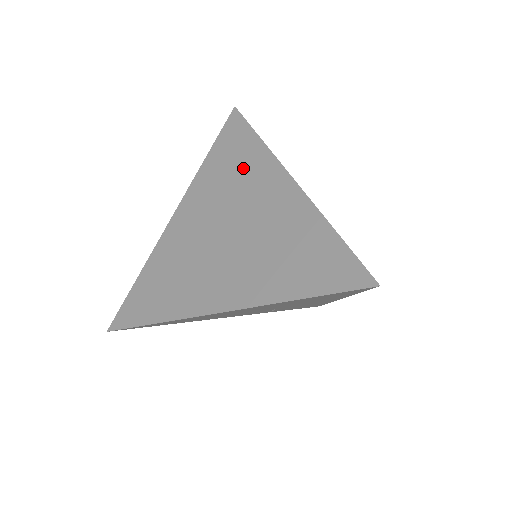
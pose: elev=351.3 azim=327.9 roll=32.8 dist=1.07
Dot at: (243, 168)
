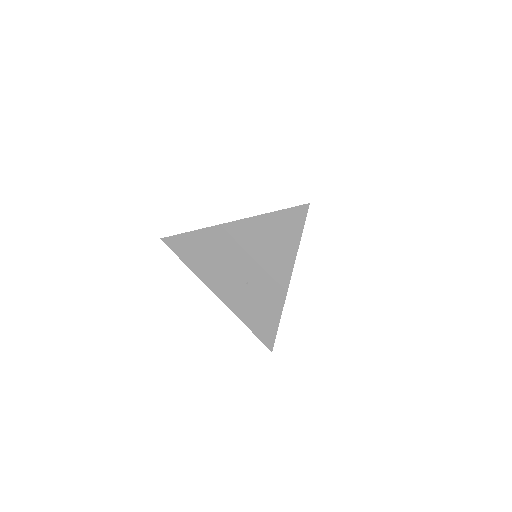
Dot at: occluded
